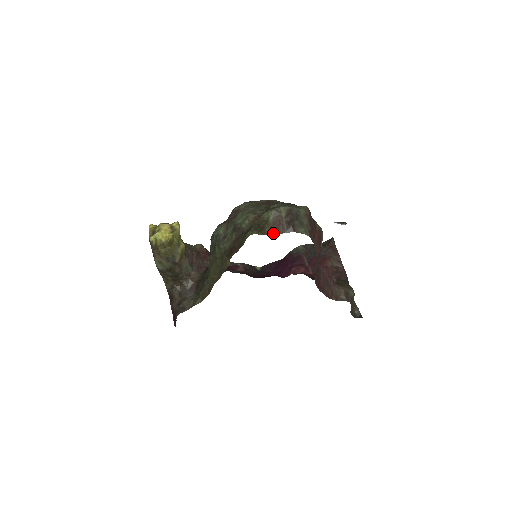
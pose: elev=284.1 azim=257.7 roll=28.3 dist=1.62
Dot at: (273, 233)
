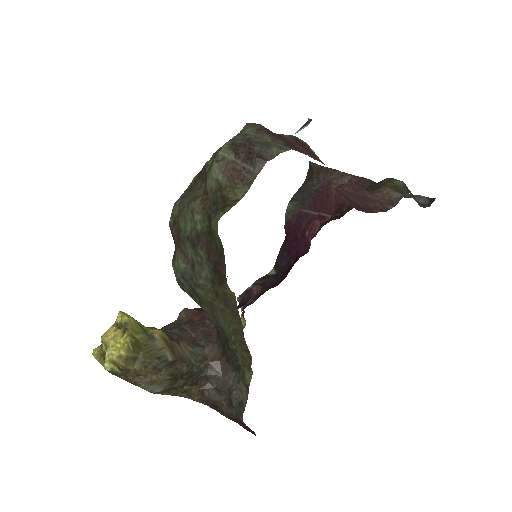
Dot at: (243, 191)
